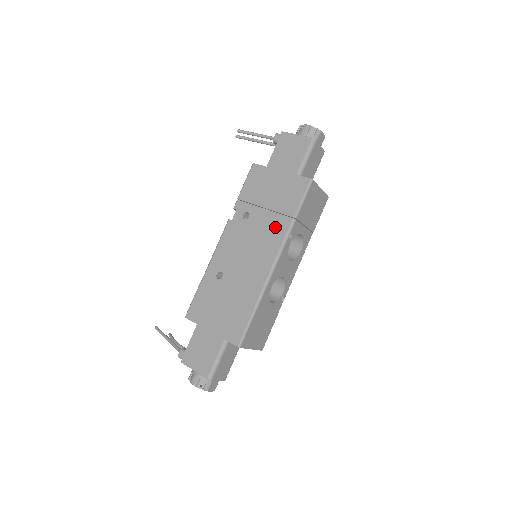
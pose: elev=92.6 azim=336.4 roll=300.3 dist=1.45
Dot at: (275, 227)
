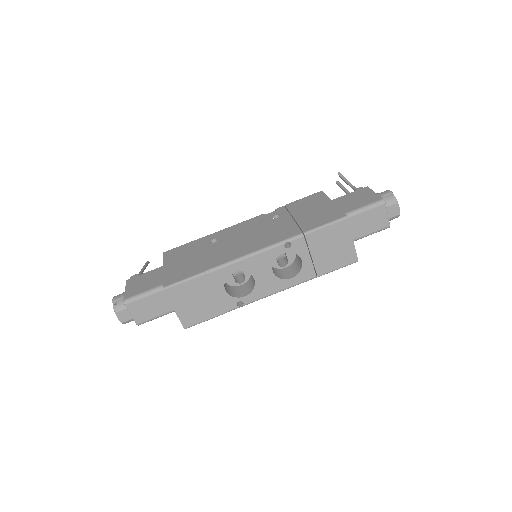
Dot at: (284, 232)
